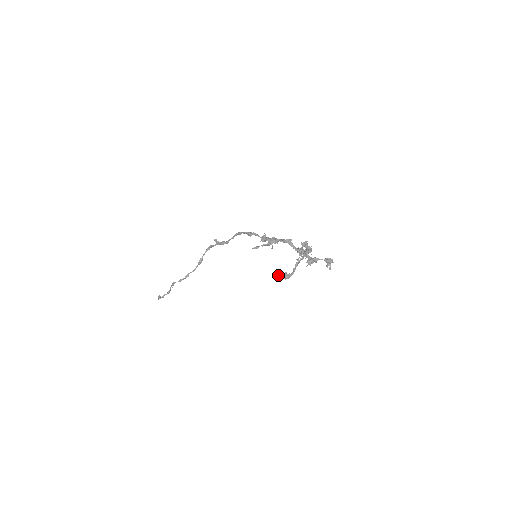
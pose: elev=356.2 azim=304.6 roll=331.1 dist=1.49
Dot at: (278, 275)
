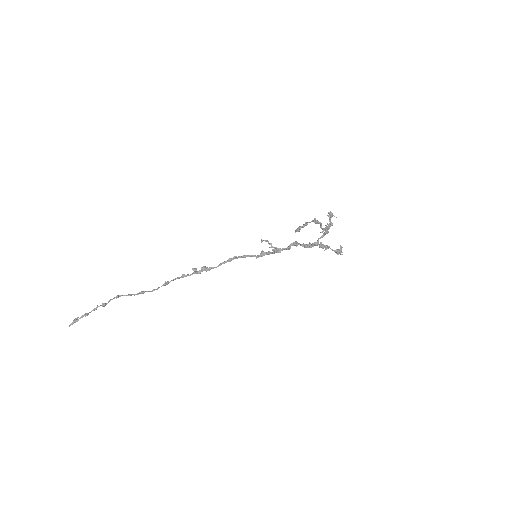
Dot at: (306, 222)
